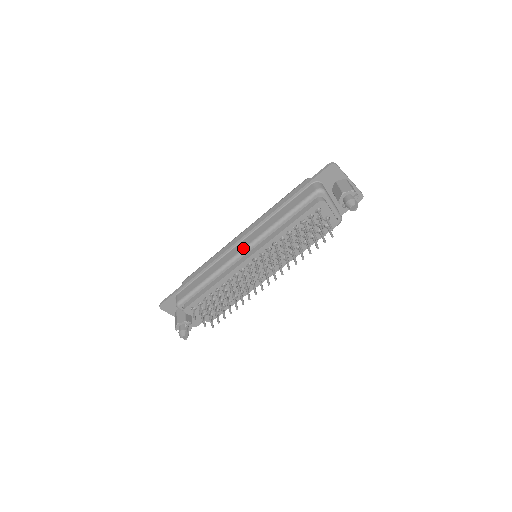
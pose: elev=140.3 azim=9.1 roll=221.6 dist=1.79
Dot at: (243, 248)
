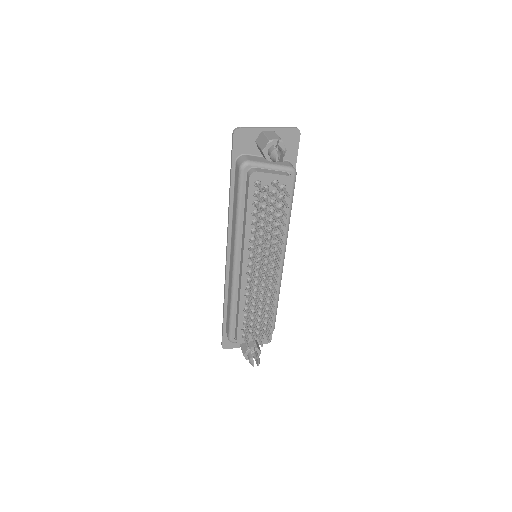
Dot at: (232, 262)
